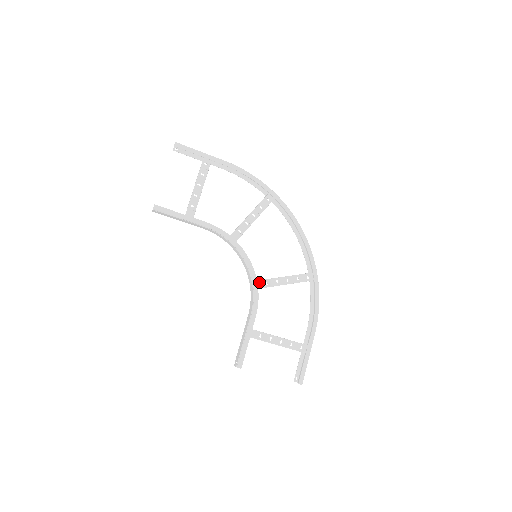
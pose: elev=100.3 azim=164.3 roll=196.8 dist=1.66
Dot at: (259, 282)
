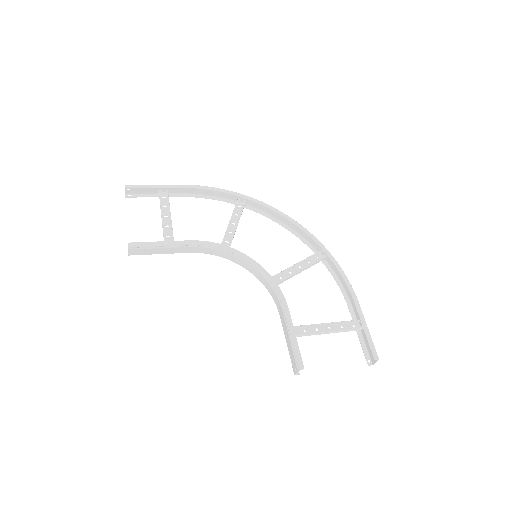
Dot at: occluded
